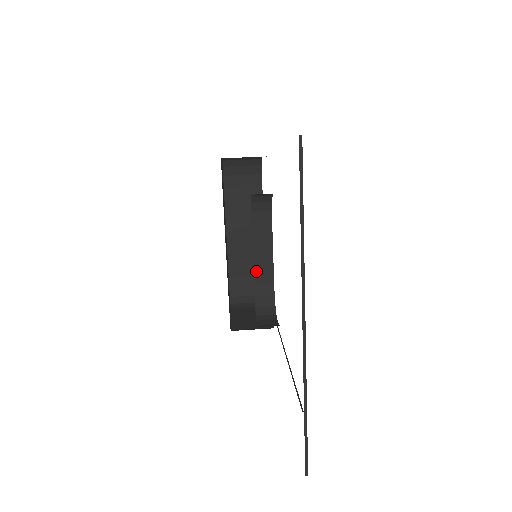
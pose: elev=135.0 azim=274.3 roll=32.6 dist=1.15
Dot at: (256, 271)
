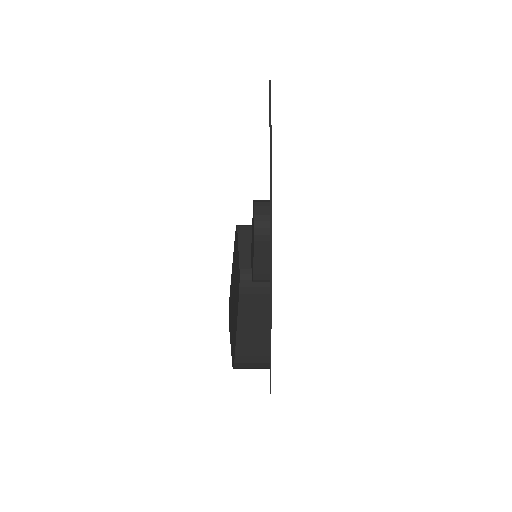
Dot at: (255, 266)
